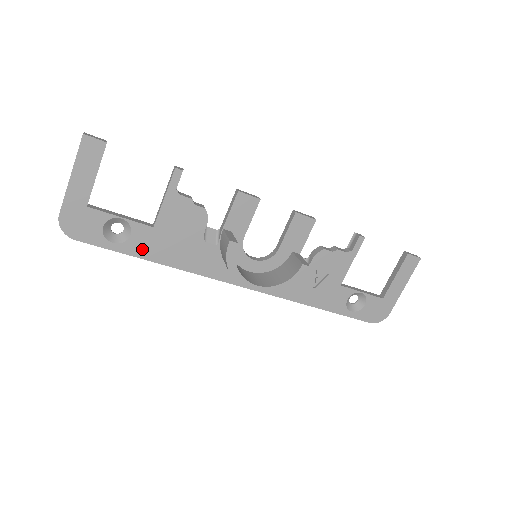
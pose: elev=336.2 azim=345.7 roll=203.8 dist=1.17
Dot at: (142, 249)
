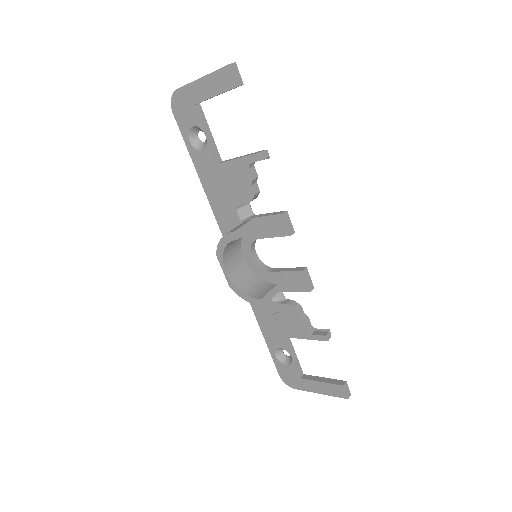
Dot at: (201, 165)
